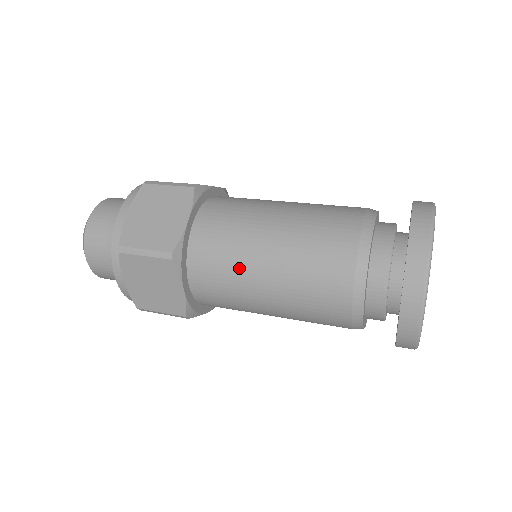
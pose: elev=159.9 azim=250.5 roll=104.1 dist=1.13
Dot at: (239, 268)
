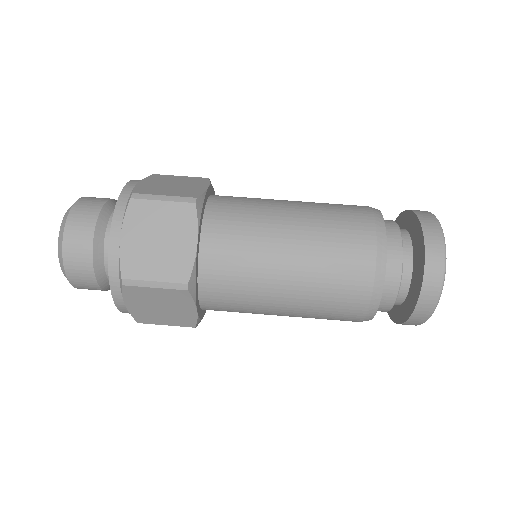
Dot at: occluded
